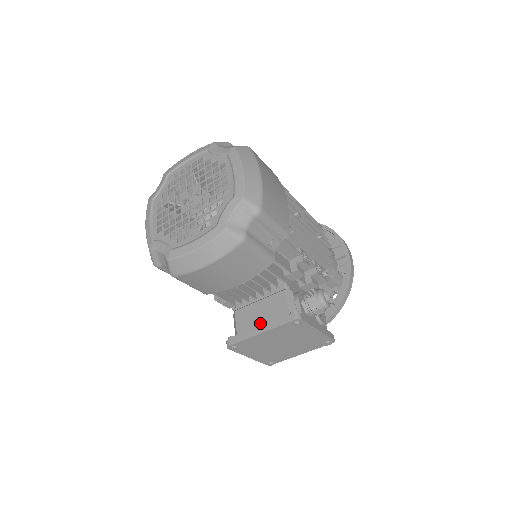
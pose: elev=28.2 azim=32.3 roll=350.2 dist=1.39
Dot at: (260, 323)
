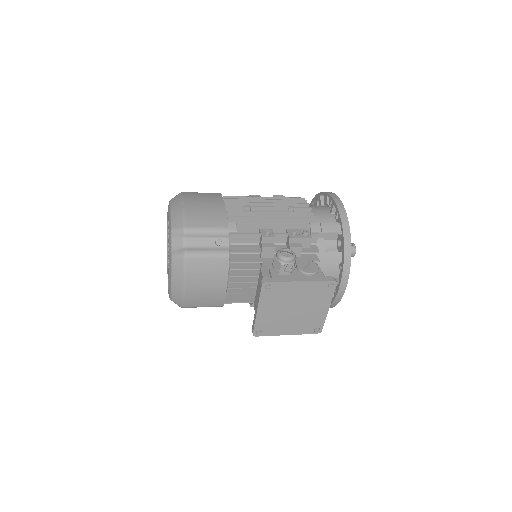
Dot at: occluded
